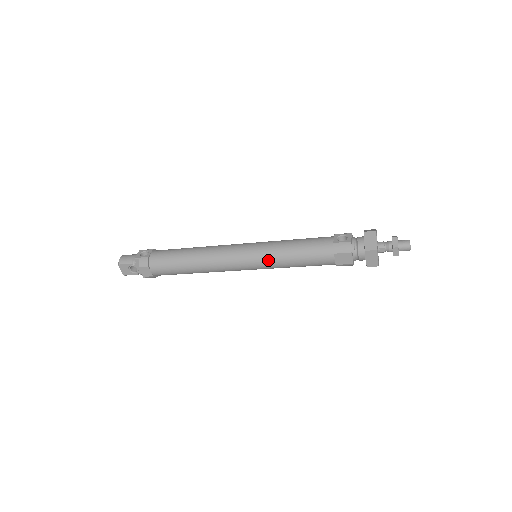
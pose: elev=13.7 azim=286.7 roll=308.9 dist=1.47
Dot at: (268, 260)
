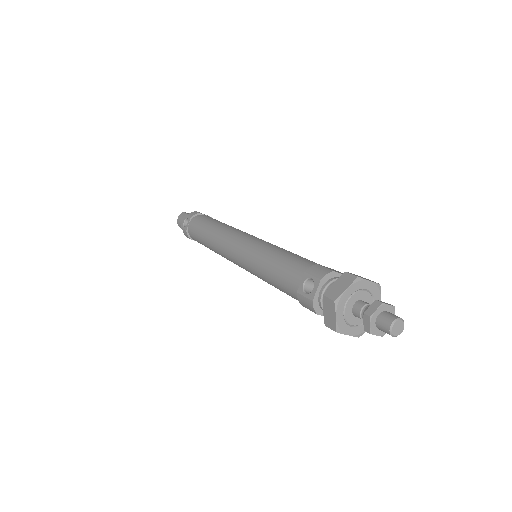
Dot at: occluded
